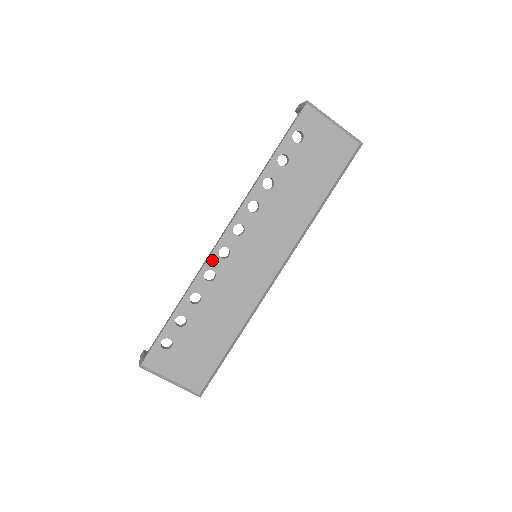
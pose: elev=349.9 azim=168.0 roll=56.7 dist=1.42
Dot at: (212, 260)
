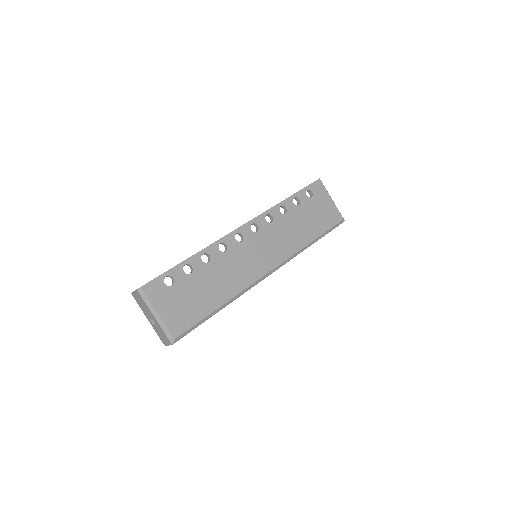
Dot at: (229, 237)
